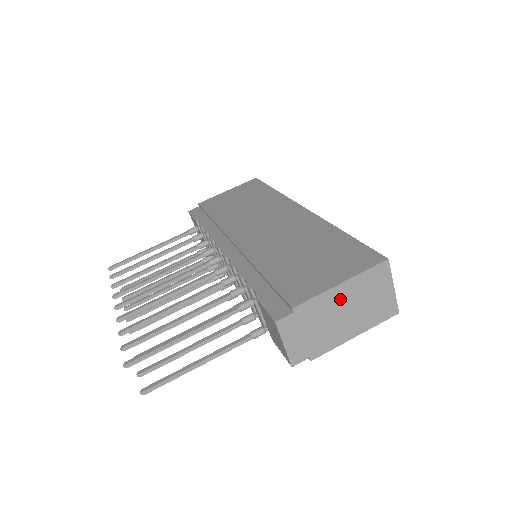
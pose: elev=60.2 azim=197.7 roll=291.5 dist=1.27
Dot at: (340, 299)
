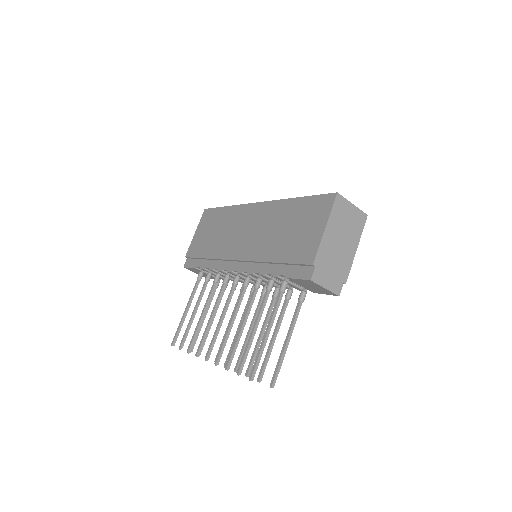
Dot at: (332, 237)
